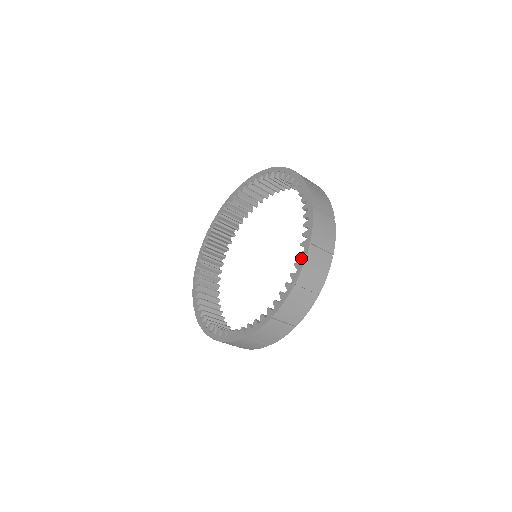
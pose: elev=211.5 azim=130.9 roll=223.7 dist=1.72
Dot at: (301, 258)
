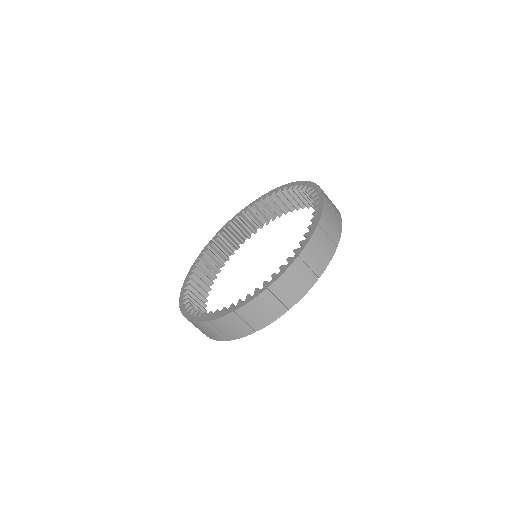
Dot at: (307, 236)
